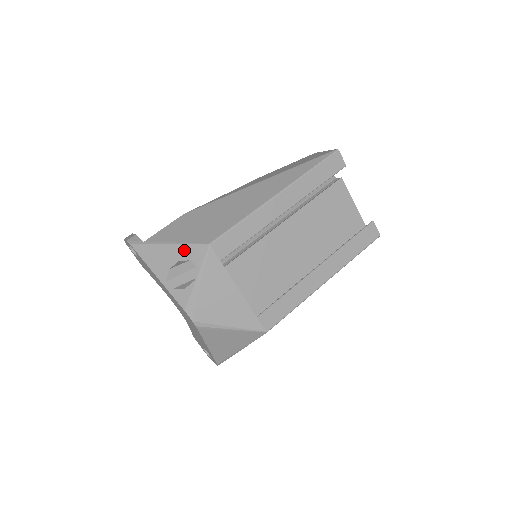
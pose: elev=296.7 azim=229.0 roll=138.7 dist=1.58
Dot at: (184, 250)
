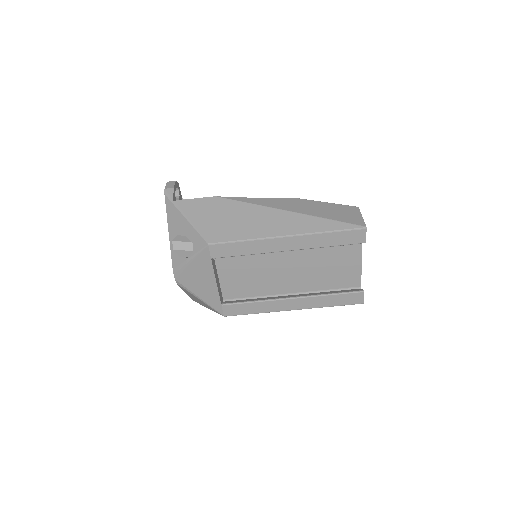
Dot at: (192, 232)
